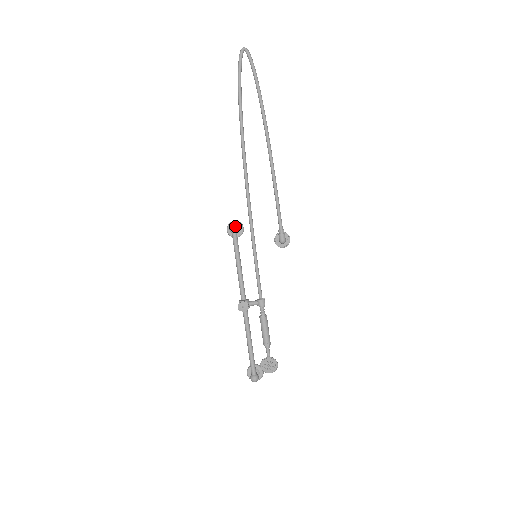
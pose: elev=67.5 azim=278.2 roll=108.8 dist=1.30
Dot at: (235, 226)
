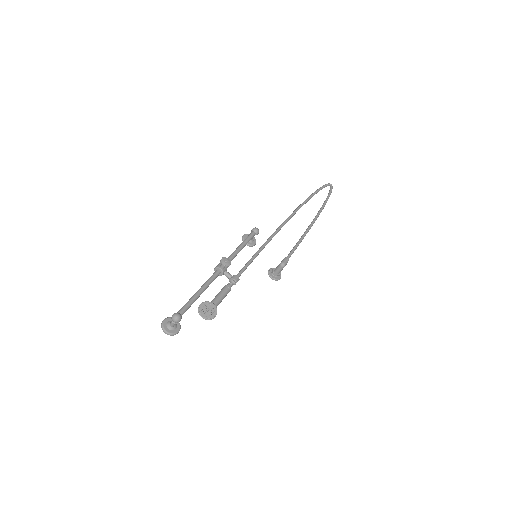
Dot at: occluded
